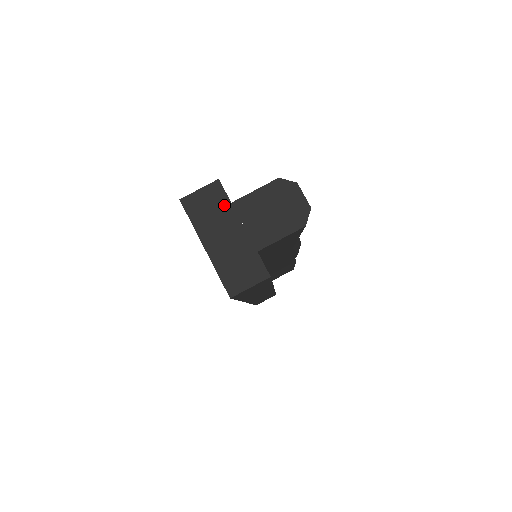
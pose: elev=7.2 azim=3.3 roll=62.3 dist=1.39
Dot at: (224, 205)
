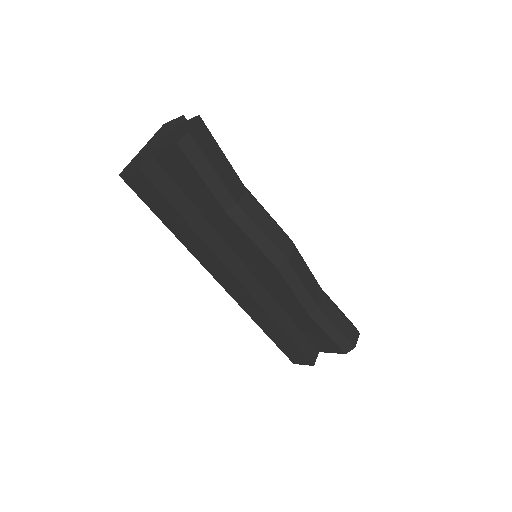
Dot at: (170, 128)
